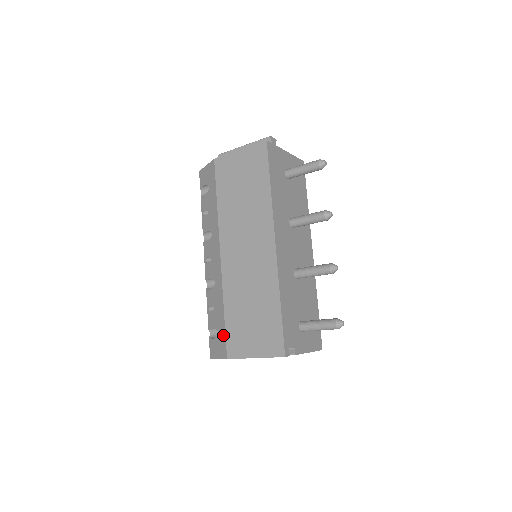
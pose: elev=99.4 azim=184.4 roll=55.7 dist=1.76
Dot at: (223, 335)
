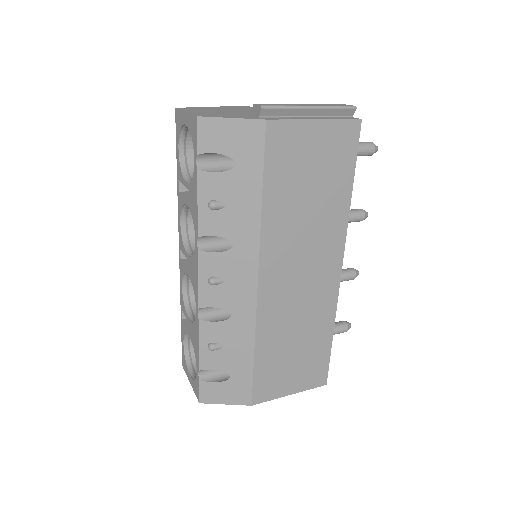
Dot at: (247, 381)
